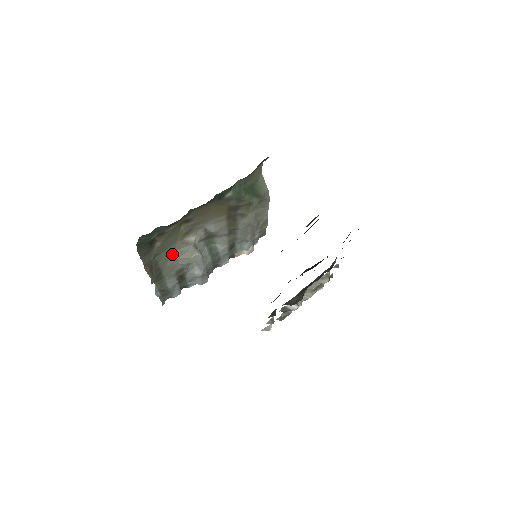
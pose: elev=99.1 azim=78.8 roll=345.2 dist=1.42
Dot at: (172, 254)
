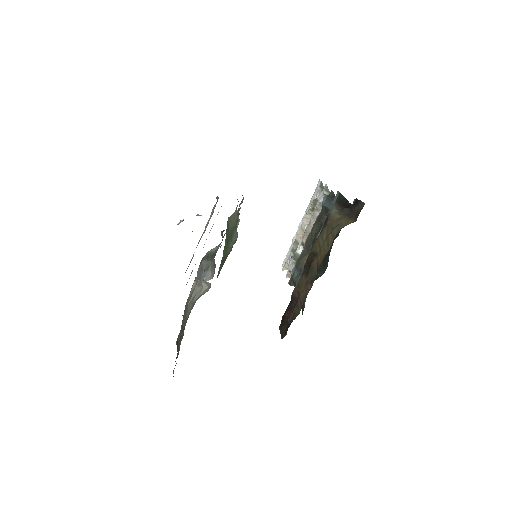
Dot at: (187, 309)
